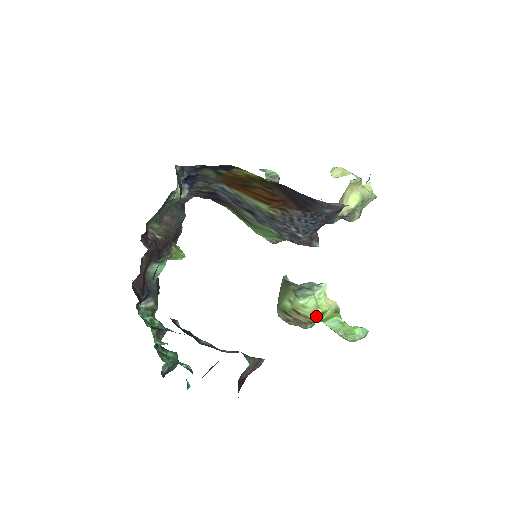
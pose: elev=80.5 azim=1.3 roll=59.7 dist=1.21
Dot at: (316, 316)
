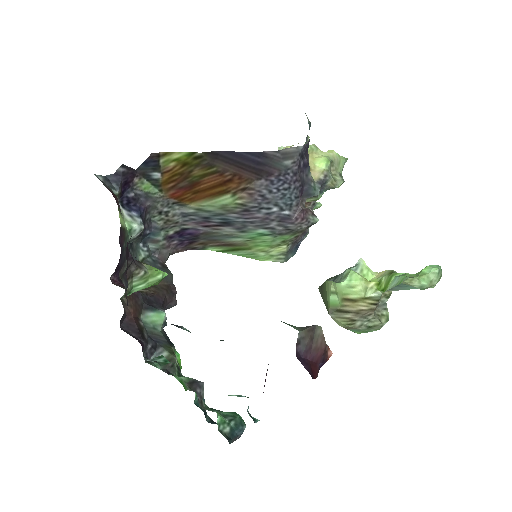
Dot at: (373, 291)
